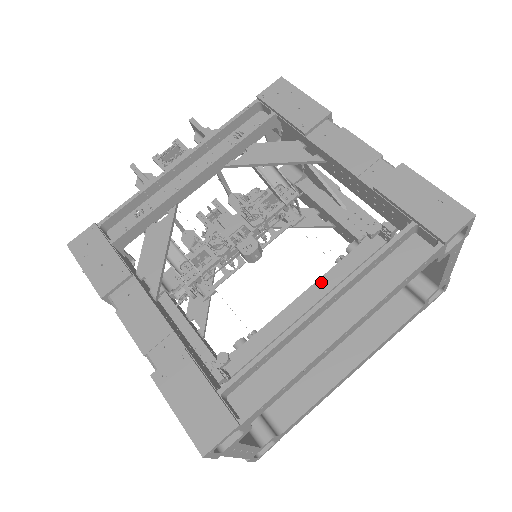
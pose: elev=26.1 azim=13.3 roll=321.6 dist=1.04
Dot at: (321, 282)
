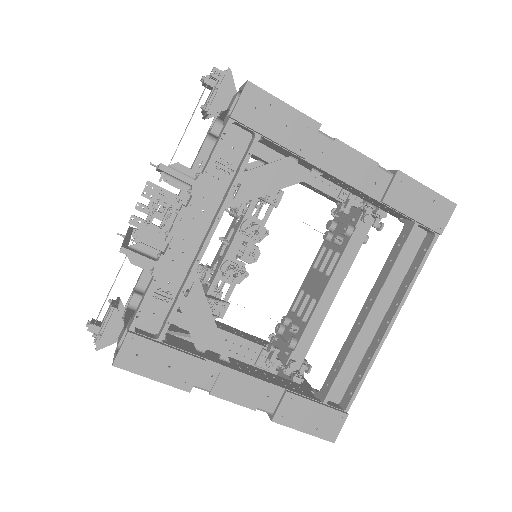
Dot at: (337, 273)
